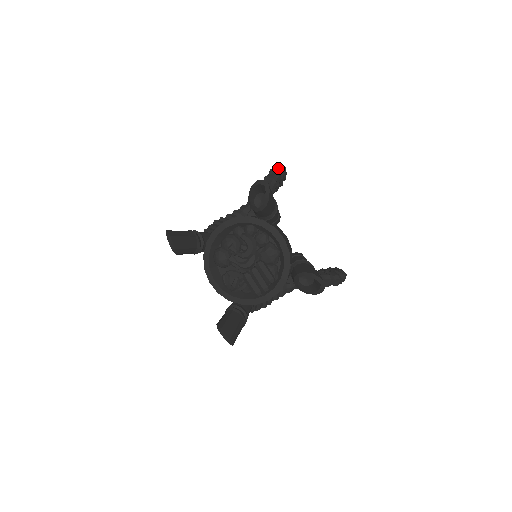
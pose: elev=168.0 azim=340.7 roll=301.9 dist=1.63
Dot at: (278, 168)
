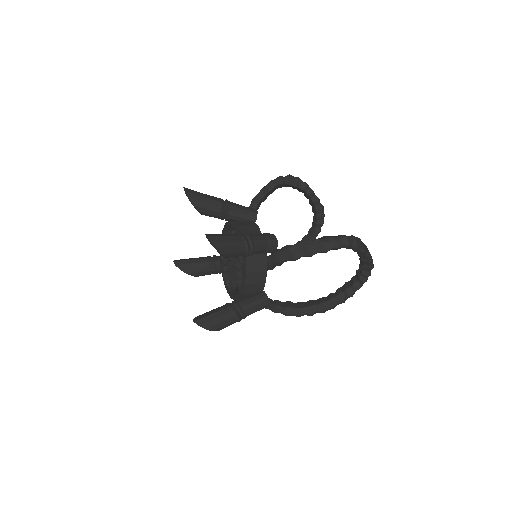
Dot at: (276, 179)
